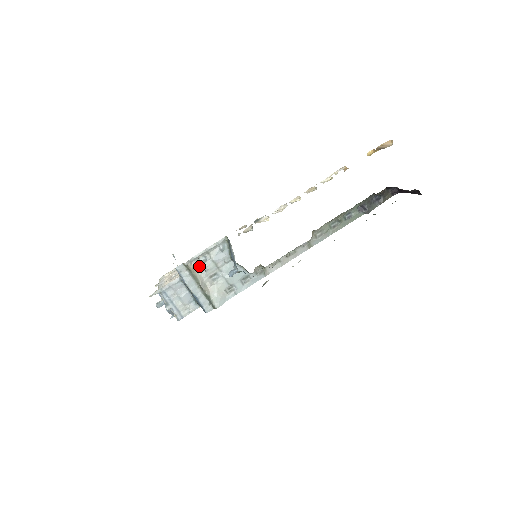
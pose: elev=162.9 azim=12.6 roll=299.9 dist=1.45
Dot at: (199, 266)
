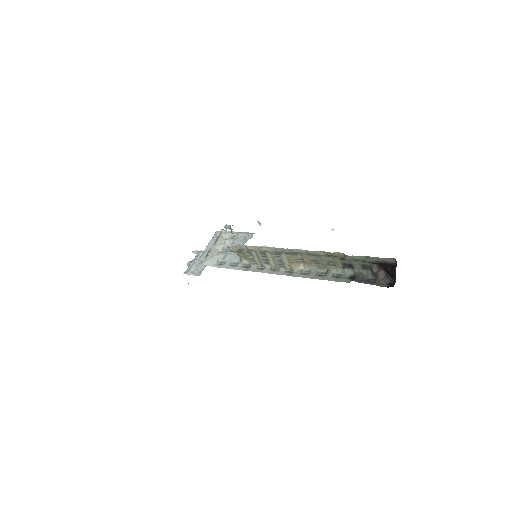
Dot at: (226, 238)
